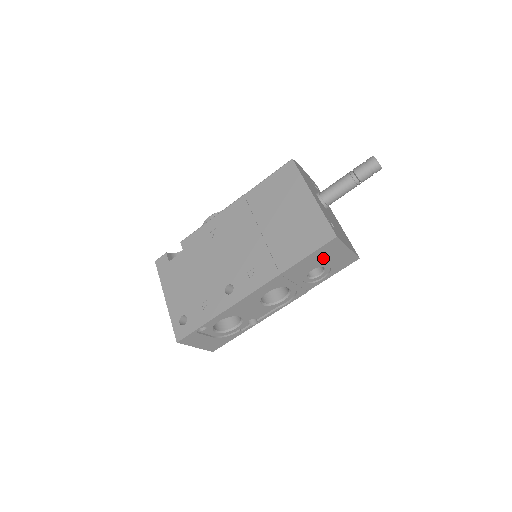
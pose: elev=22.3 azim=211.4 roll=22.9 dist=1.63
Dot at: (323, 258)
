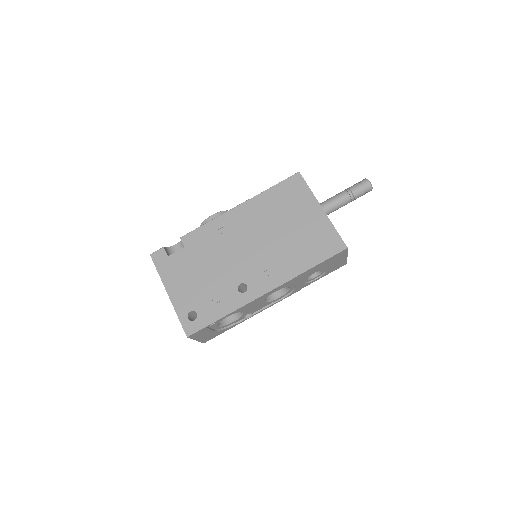
Dot at: (328, 264)
